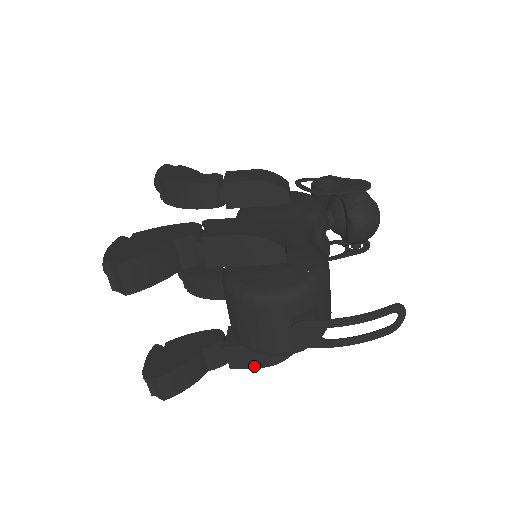
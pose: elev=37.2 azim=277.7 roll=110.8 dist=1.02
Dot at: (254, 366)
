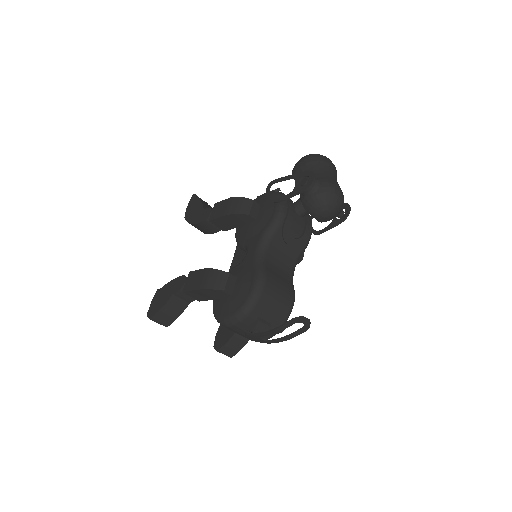
Dot at: occluded
